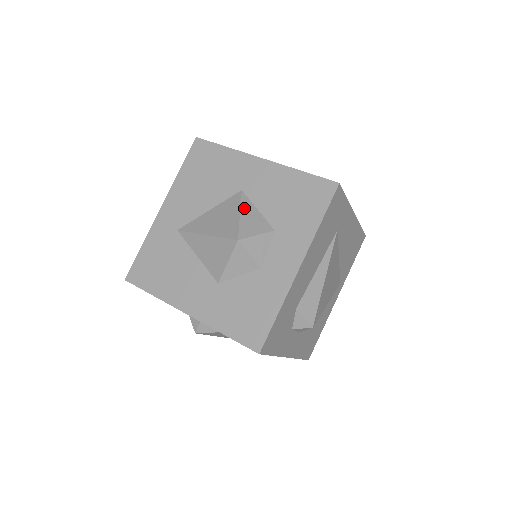
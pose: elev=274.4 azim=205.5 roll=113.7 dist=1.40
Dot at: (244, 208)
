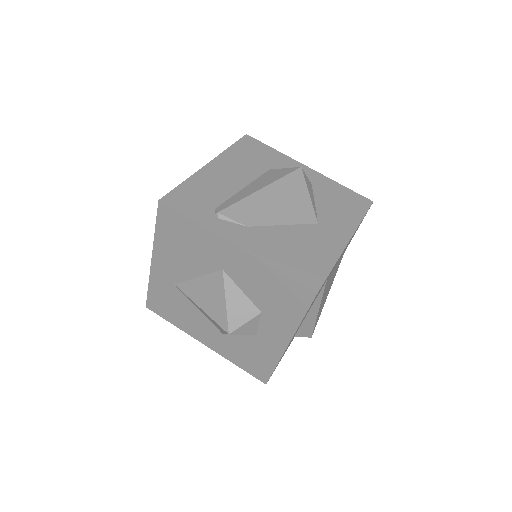
Dot at: (229, 294)
